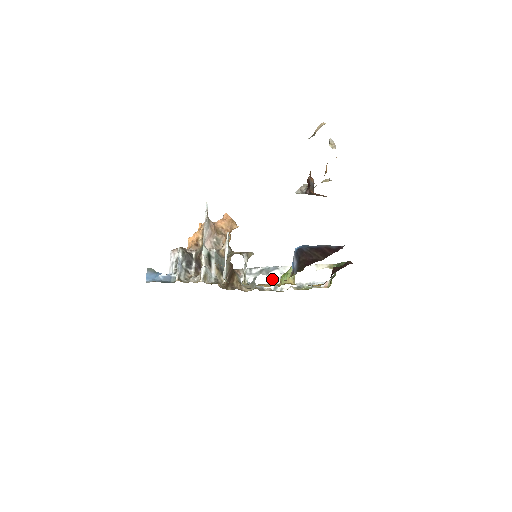
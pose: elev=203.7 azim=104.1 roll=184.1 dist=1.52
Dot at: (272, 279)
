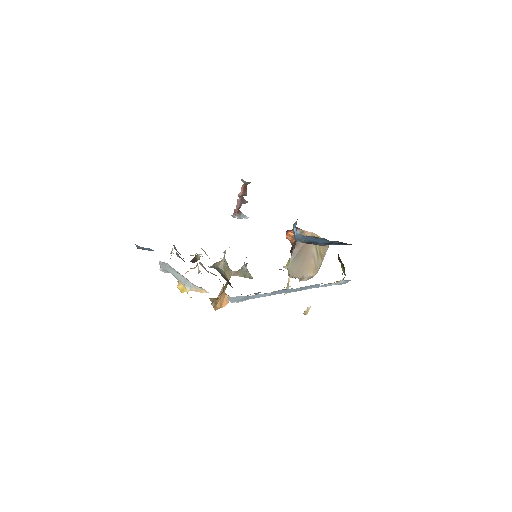
Dot at: occluded
